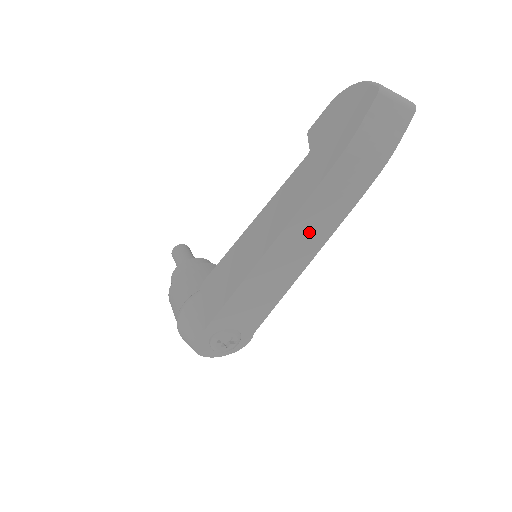
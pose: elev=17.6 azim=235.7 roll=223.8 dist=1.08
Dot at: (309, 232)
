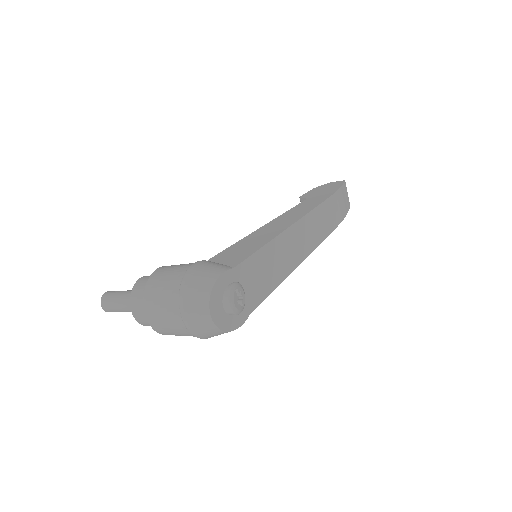
Dot at: (312, 231)
